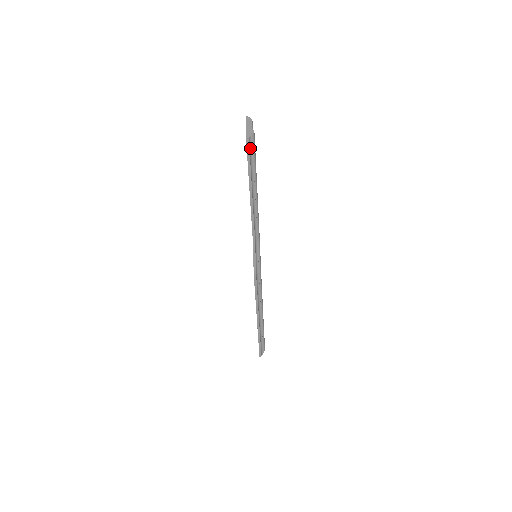
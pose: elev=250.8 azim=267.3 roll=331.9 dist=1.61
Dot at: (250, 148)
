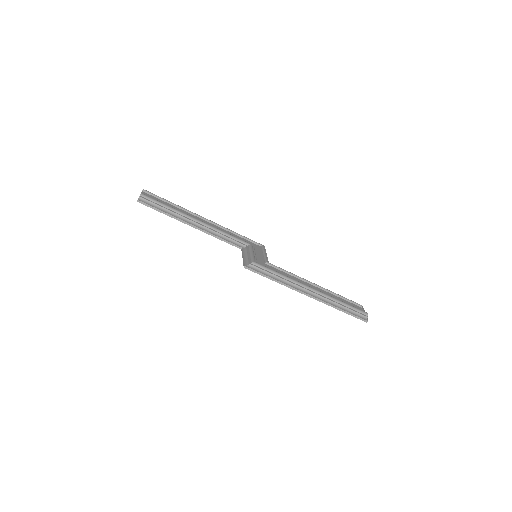
Dot at: (150, 204)
